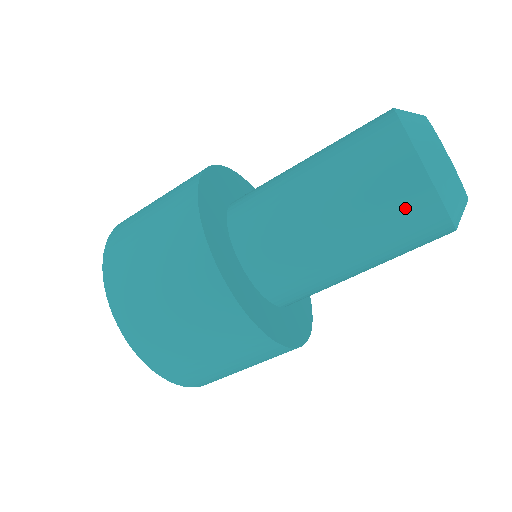
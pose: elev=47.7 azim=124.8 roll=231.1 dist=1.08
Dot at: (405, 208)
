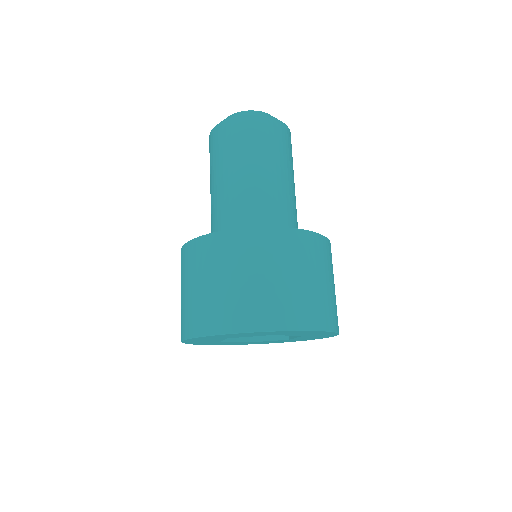
Dot at: (276, 135)
